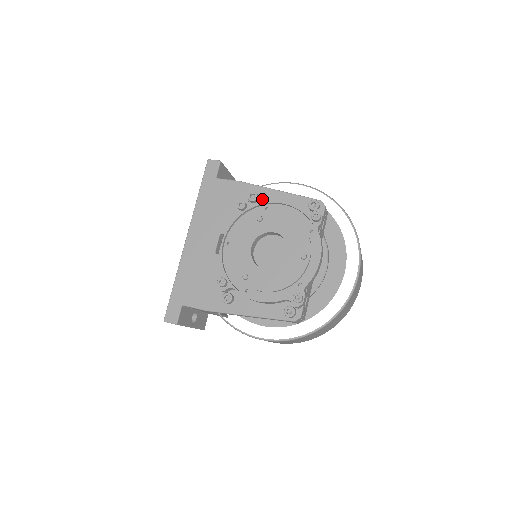
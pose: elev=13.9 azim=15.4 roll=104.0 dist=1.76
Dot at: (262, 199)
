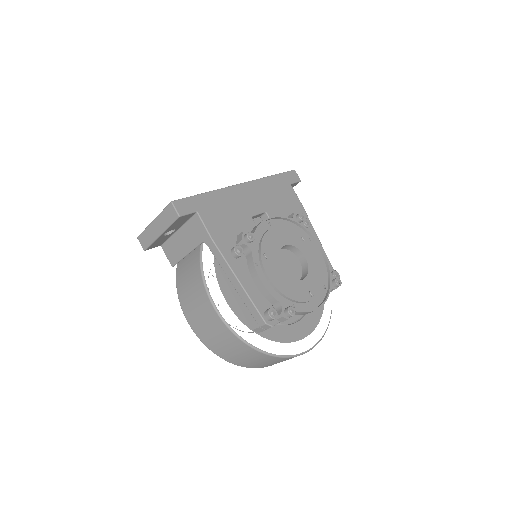
Dot at: occluded
